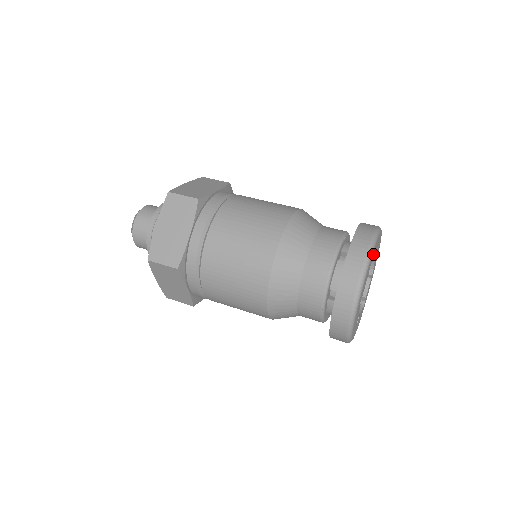
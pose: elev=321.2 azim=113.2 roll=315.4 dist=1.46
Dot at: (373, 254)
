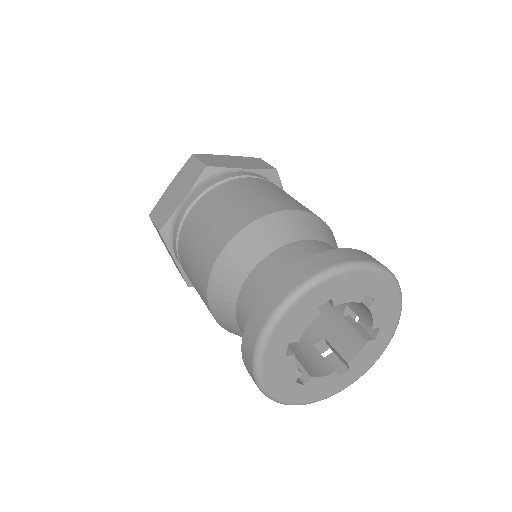
Dot at: (331, 291)
